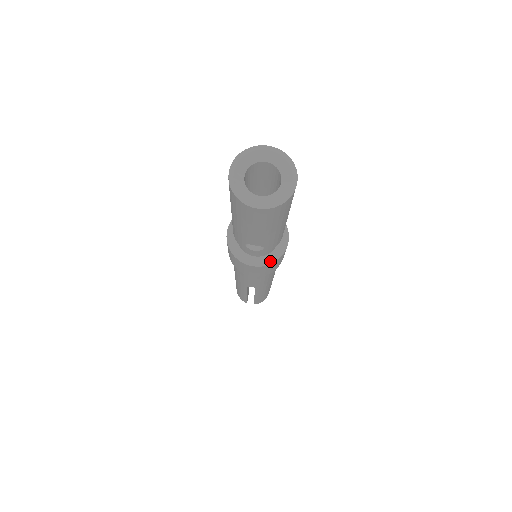
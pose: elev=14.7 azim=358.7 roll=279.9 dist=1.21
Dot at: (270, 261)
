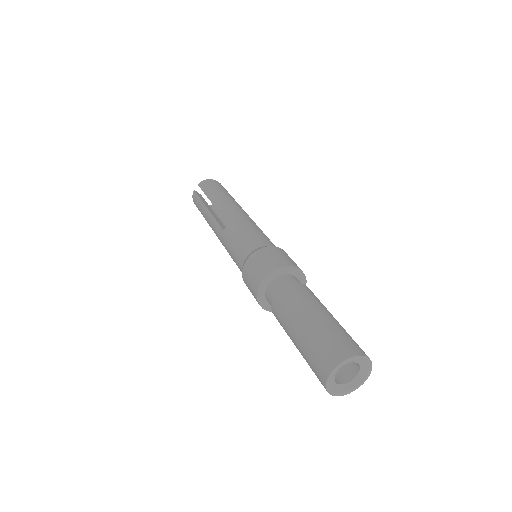
Dot at: occluded
